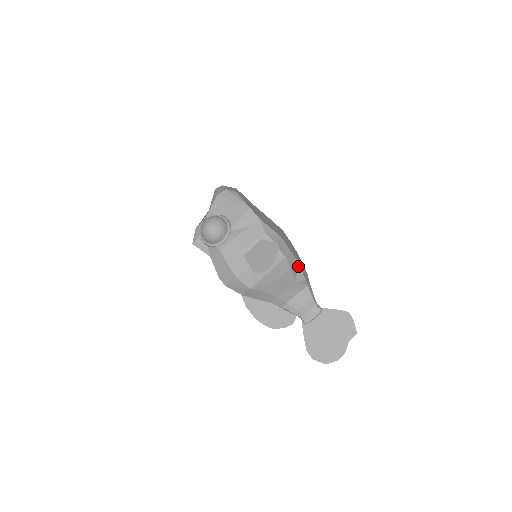
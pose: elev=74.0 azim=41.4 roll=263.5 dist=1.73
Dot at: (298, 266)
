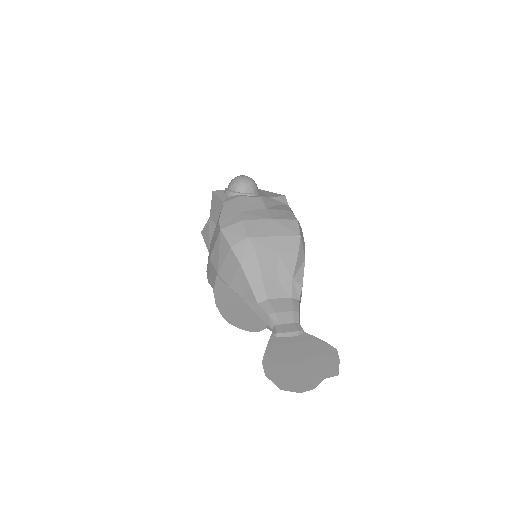
Dot at: (303, 266)
